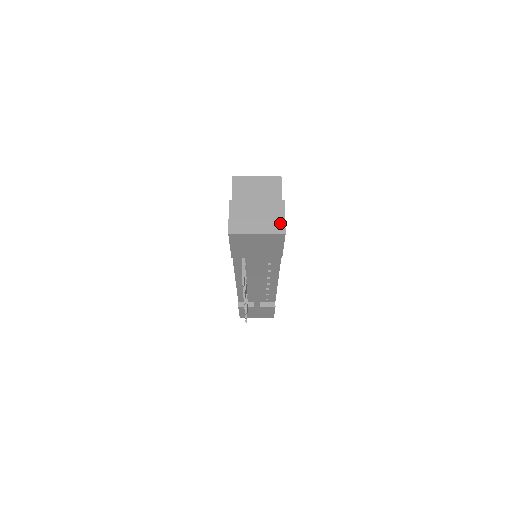
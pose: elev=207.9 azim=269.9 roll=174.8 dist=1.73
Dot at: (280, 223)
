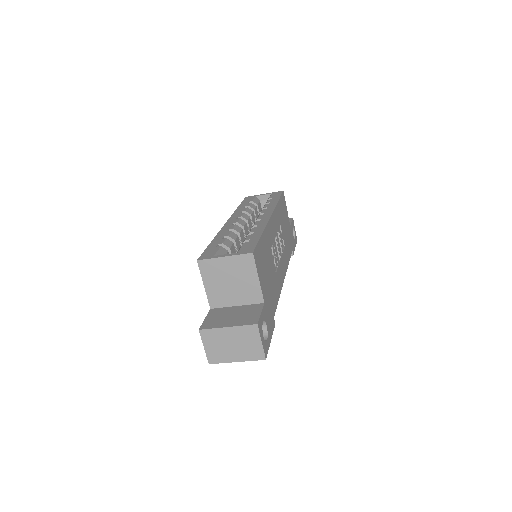
Dot at: (258, 350)
